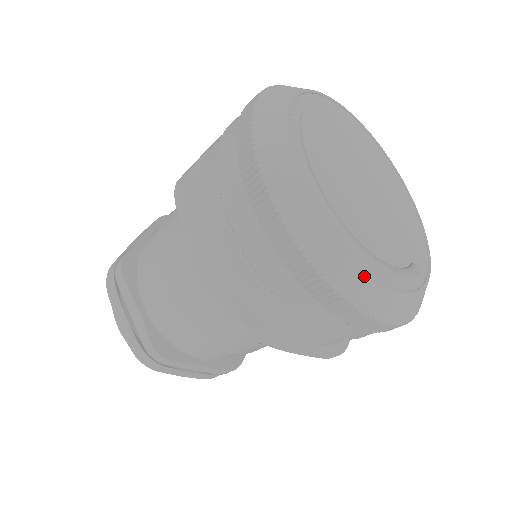
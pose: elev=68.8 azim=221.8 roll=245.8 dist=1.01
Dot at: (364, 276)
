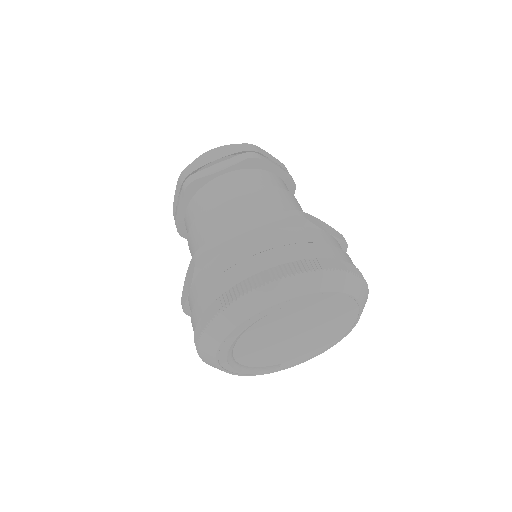
Dot at: occluded
